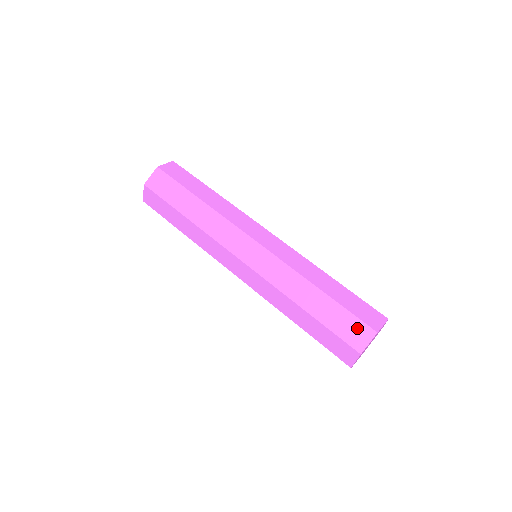
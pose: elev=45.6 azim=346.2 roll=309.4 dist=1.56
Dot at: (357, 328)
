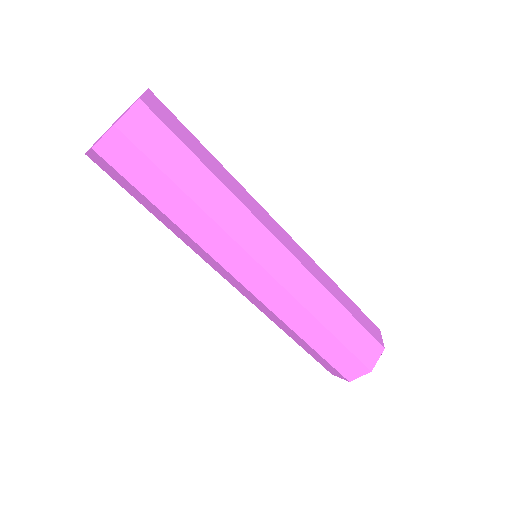
Dot at: (371, 346)
